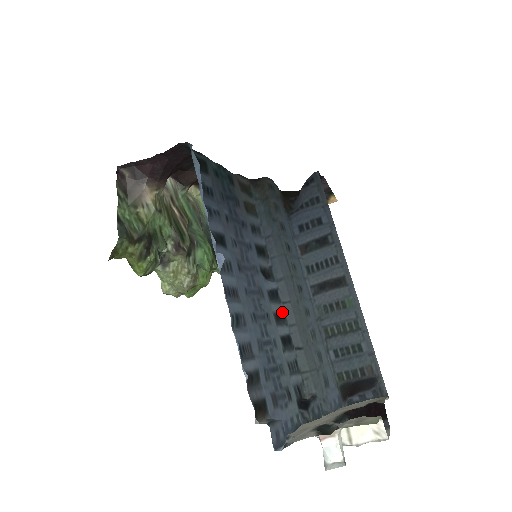
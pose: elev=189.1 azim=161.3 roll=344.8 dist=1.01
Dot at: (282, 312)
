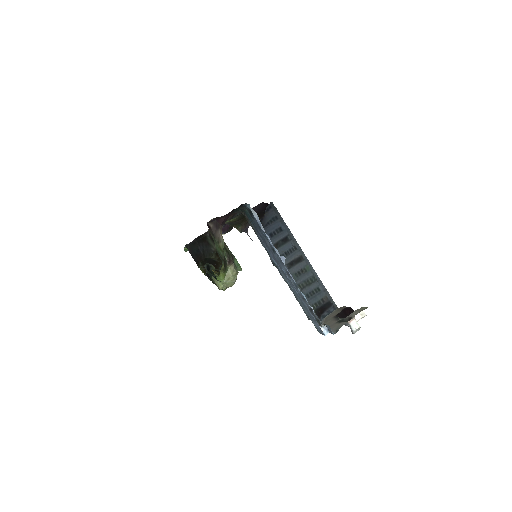
Dot at: (285, 281)
